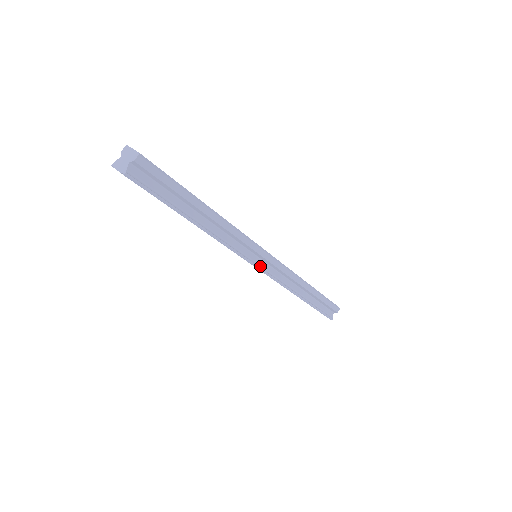
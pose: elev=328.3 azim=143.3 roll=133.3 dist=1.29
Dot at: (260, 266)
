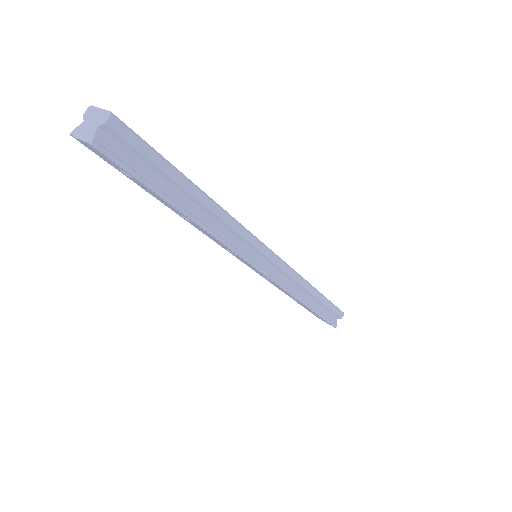
Dot at: (263, 268)
